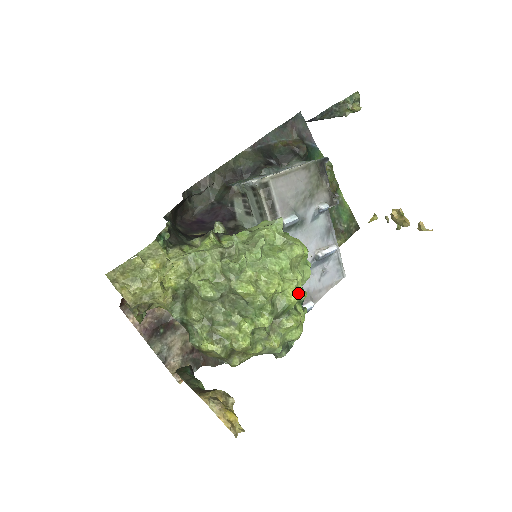
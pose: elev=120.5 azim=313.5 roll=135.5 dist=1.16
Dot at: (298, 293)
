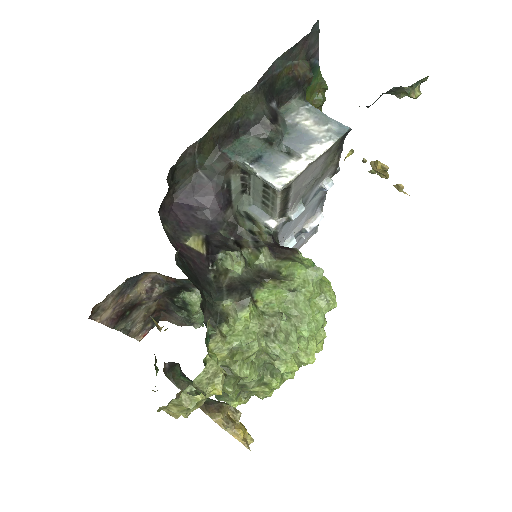
Dot at: (323, 342)
